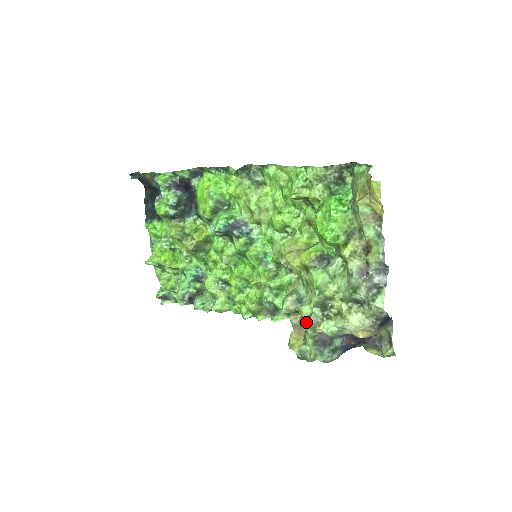
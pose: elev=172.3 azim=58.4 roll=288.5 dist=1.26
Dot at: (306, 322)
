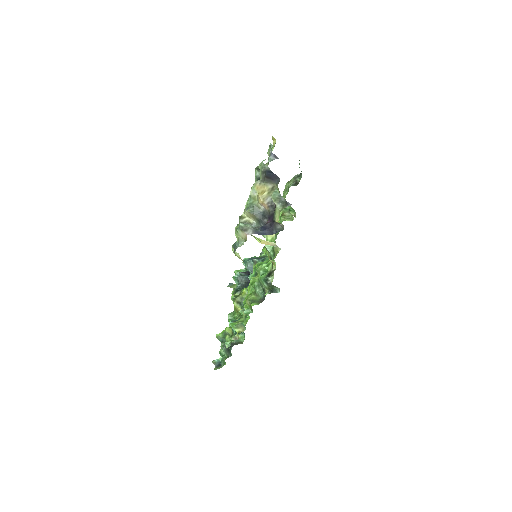
Dot at: occluded
